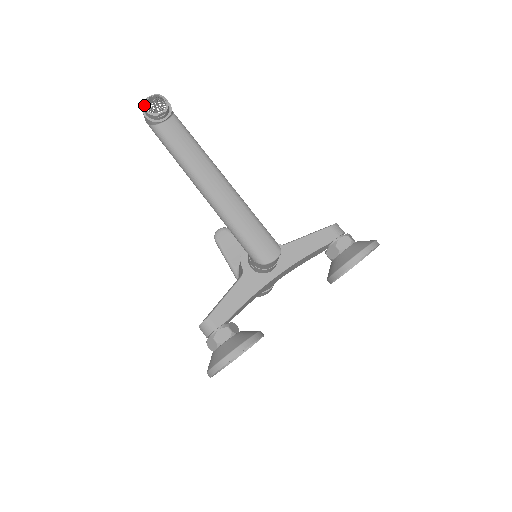
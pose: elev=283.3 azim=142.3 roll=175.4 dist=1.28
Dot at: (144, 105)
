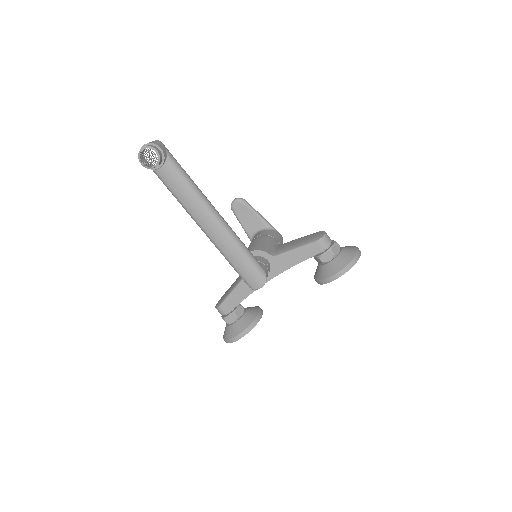
Dot at: (139, 159)
